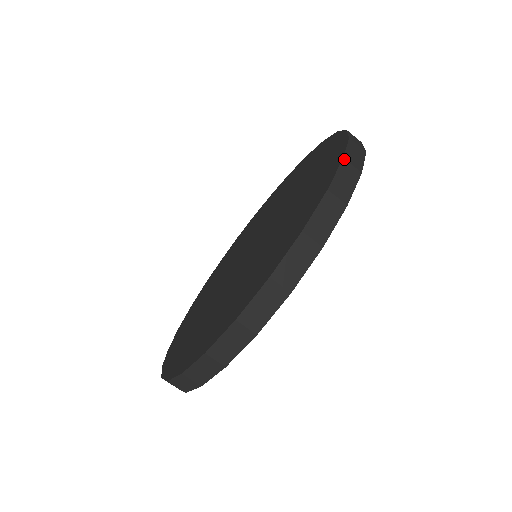
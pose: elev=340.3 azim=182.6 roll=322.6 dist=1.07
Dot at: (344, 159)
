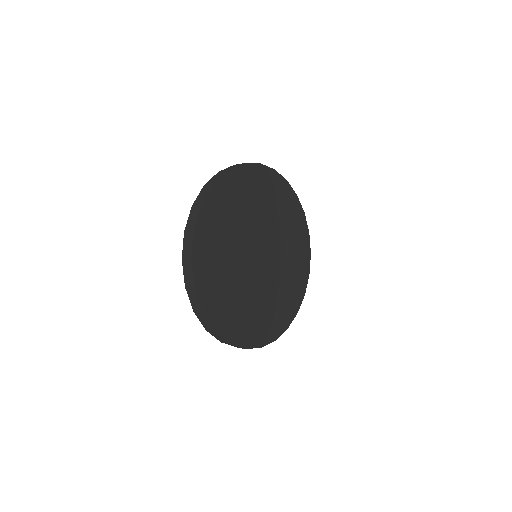
Dot at: occluded
